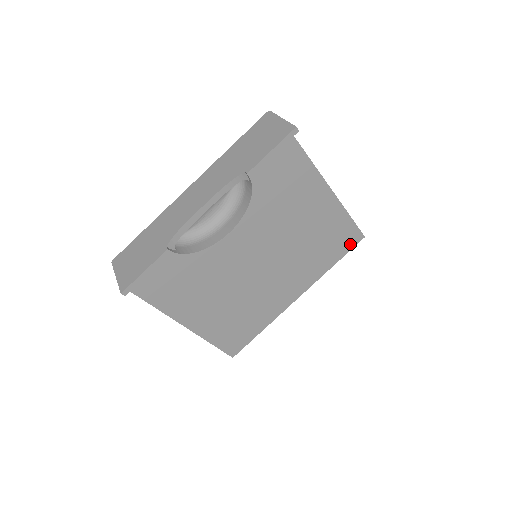
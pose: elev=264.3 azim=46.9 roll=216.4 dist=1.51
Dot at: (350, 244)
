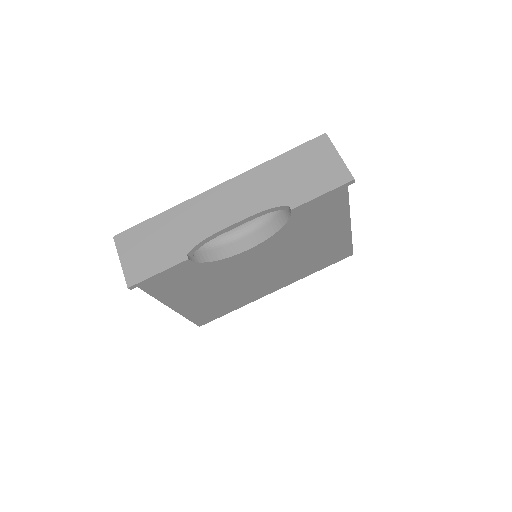
Dot at: (339, 259)
